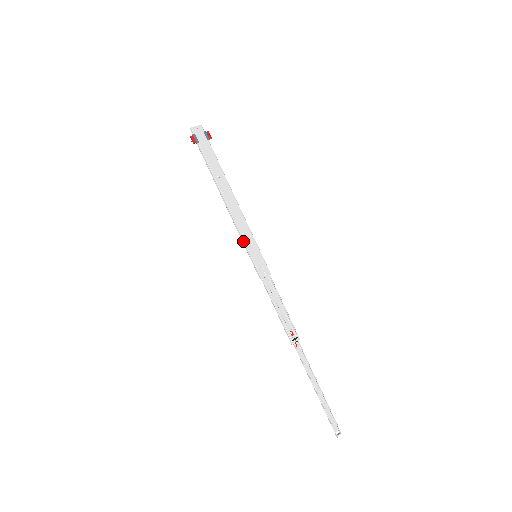
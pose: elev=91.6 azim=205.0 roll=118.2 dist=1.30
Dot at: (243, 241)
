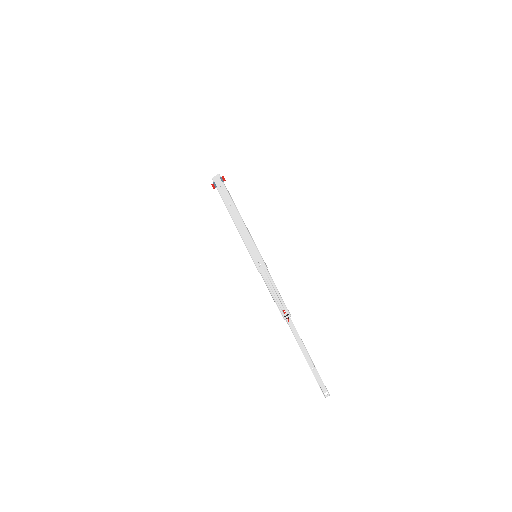
Dot at: (246, 247)
